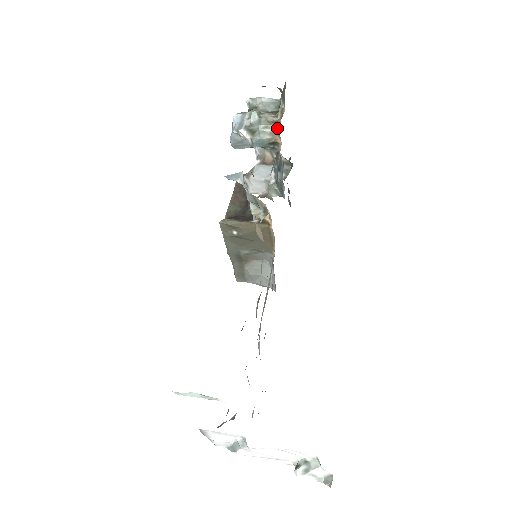
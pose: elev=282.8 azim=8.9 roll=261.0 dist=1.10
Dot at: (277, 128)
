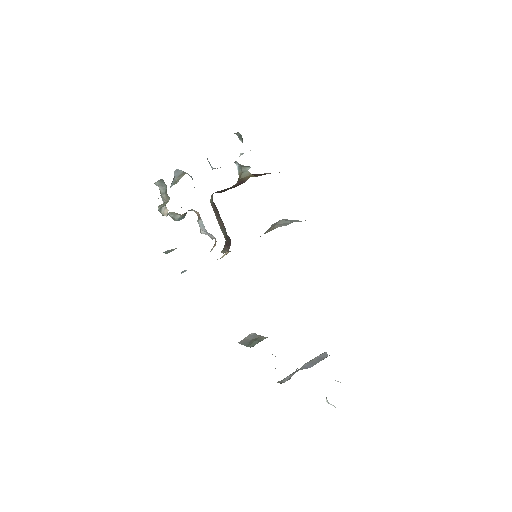
Dot at: occluded
